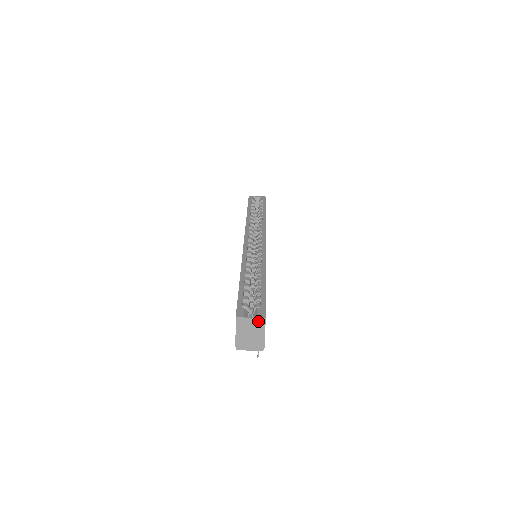
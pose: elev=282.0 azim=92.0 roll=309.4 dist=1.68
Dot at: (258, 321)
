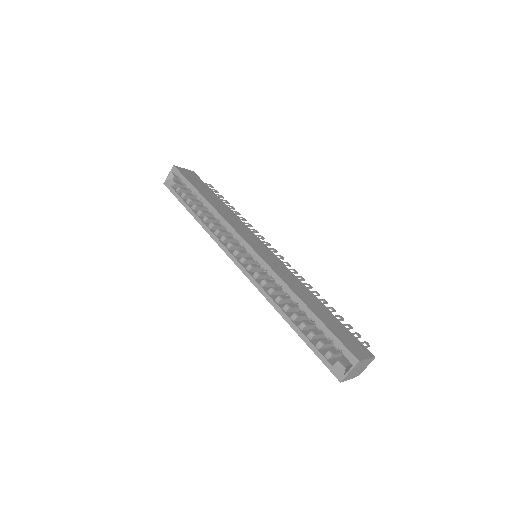
Dot at: (356, 366)
